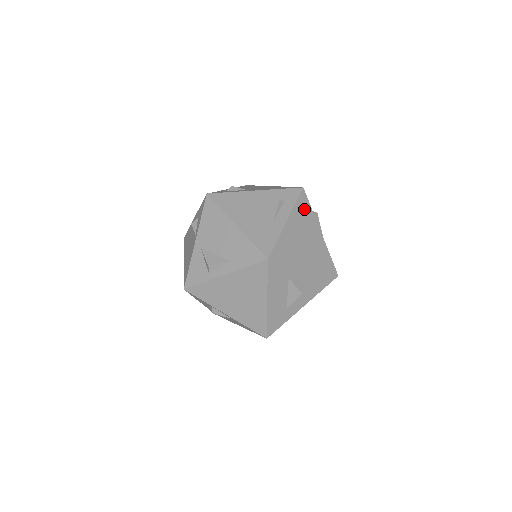
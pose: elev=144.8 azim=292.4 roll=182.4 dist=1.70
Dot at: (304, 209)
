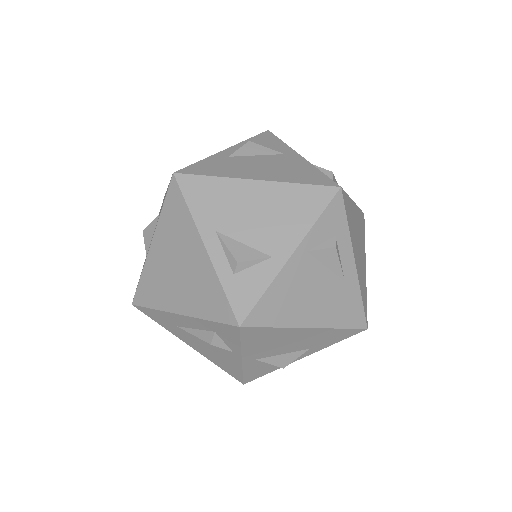
Dot at: (349, 212)
